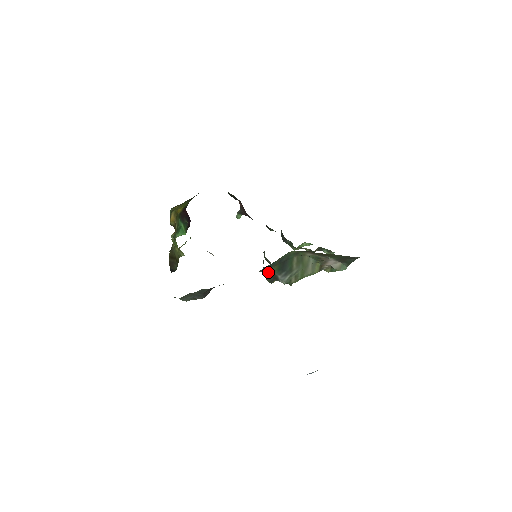
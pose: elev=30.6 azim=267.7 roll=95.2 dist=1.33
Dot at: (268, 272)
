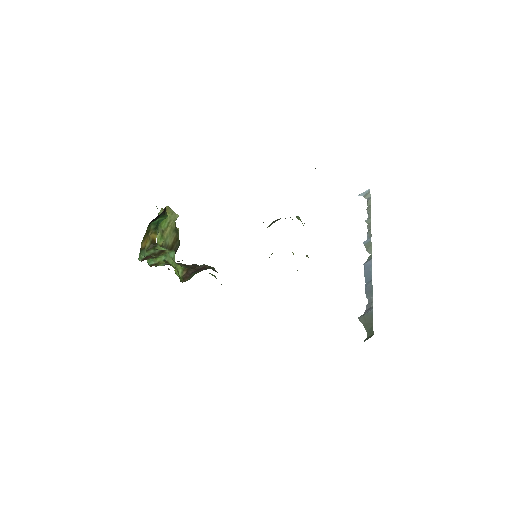
Dot at: occluded
